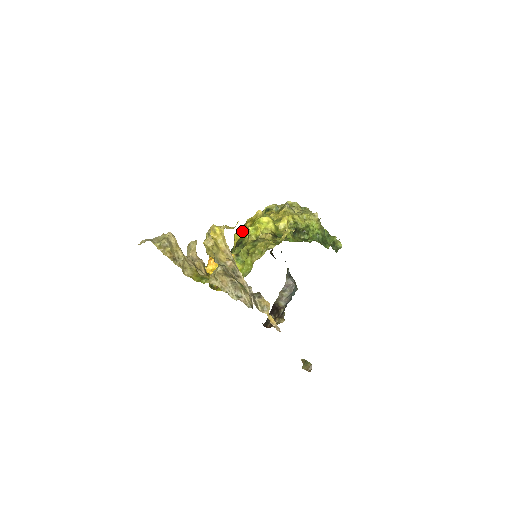
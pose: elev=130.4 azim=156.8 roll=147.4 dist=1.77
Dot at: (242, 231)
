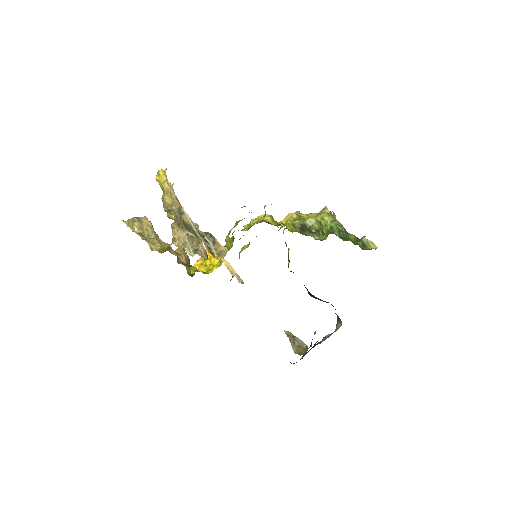
Dot at: (248, 244)
